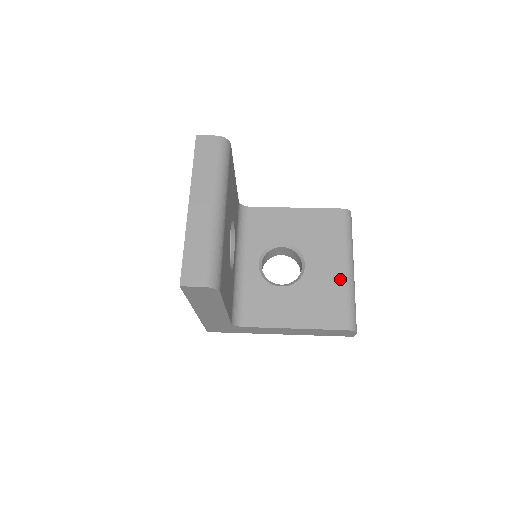
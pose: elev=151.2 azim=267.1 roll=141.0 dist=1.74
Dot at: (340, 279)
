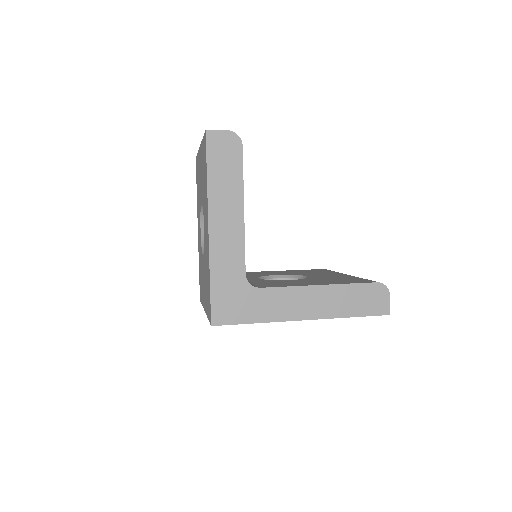
Dot at: (347, 276)
